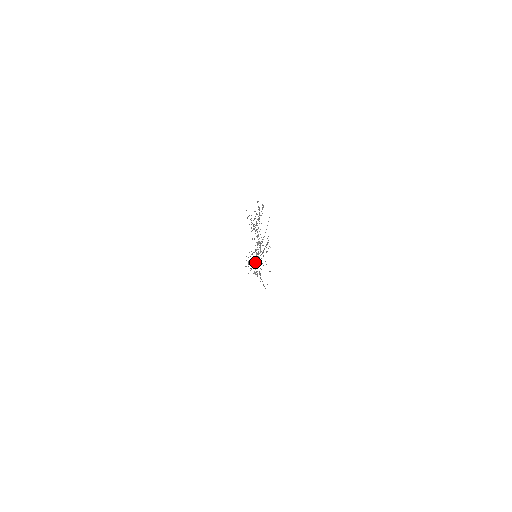
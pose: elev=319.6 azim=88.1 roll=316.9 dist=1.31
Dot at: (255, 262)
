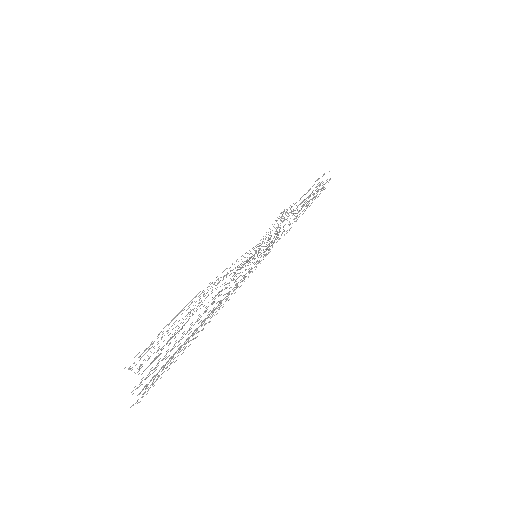
Dot at: occluded
